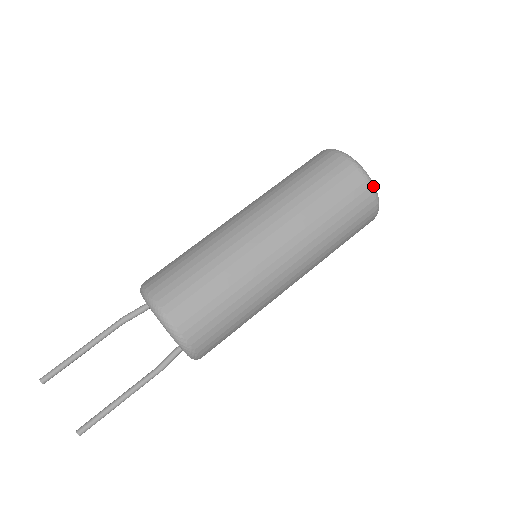
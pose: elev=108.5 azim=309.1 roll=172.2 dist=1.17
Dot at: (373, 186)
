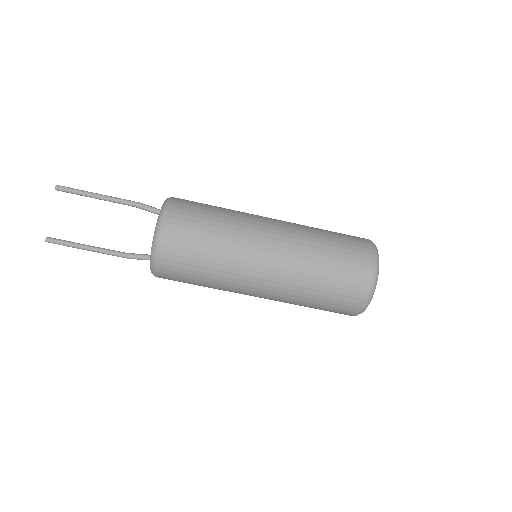
Dot at: (369, 301)
